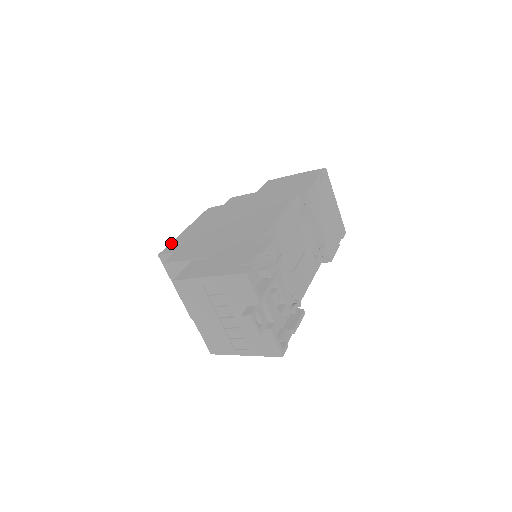
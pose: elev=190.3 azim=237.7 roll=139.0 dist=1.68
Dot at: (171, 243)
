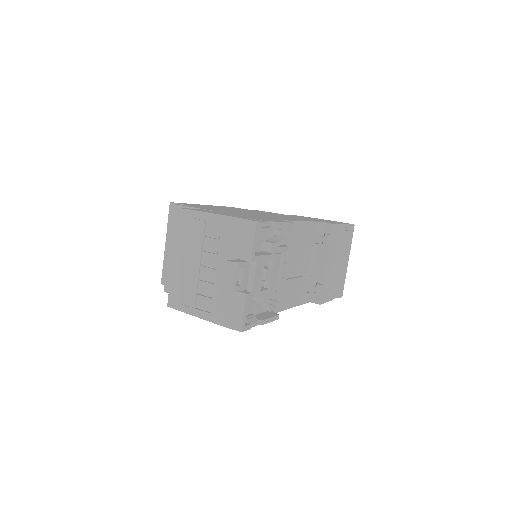
Dot at: occluded
